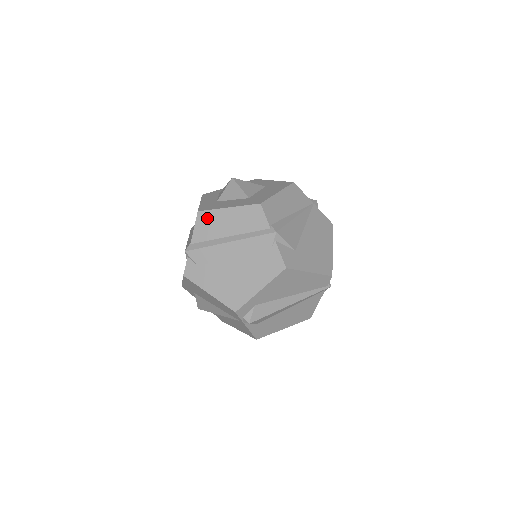
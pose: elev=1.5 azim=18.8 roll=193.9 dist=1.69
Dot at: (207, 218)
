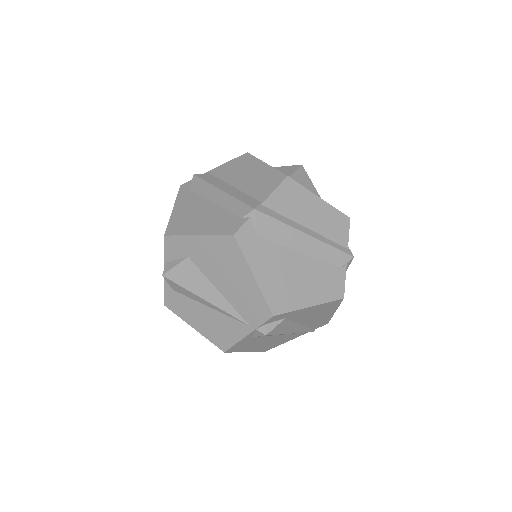
Dot at: (294, 191)
